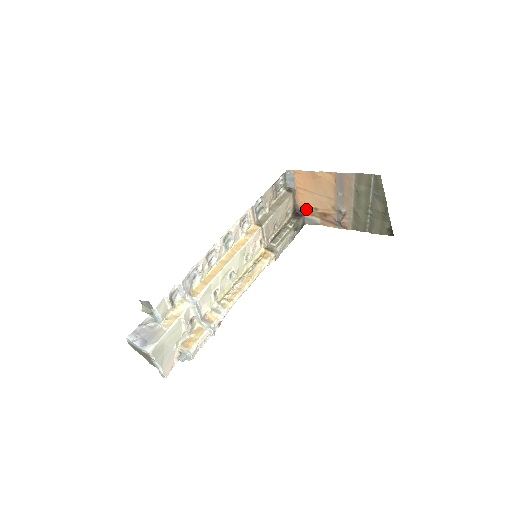
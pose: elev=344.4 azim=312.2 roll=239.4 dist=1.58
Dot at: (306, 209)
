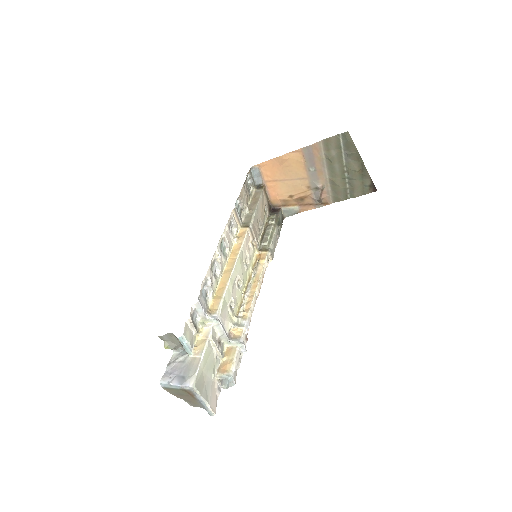
Dot at: (281, 201)
